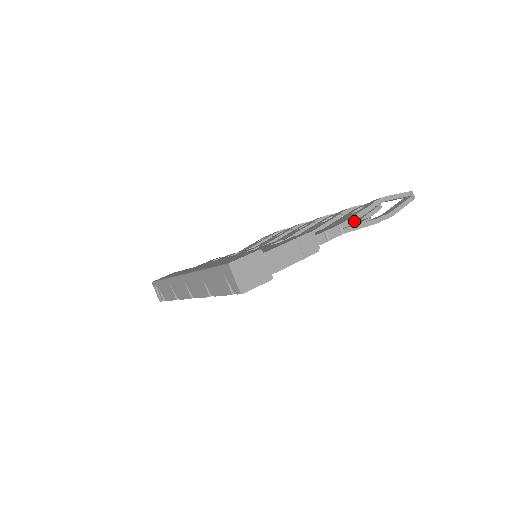
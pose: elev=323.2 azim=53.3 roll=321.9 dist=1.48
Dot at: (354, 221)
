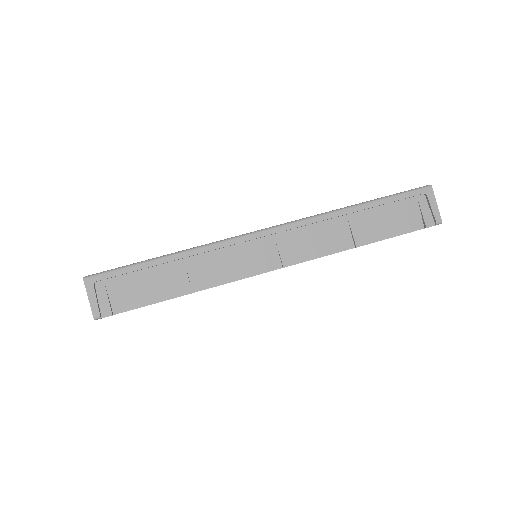
Dot at: occluded
